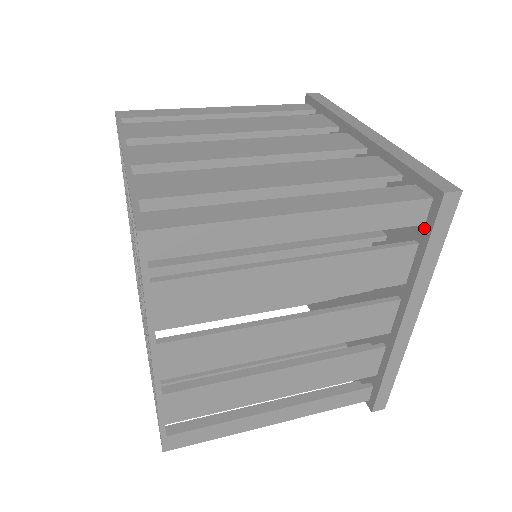
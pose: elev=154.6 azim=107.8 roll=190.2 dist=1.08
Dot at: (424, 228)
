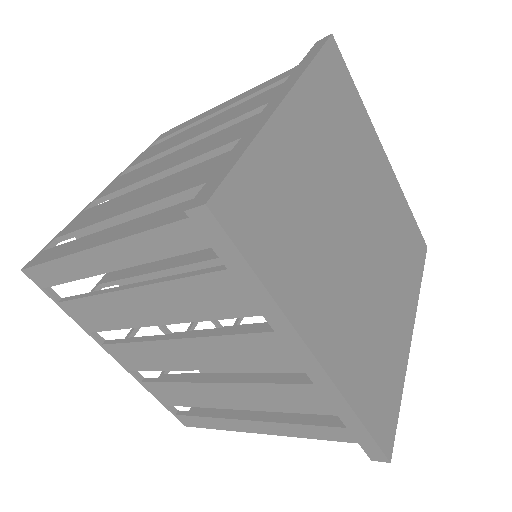
Dot at: occluded
